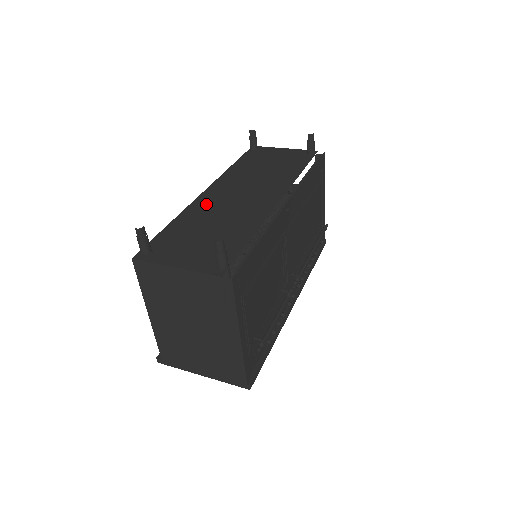
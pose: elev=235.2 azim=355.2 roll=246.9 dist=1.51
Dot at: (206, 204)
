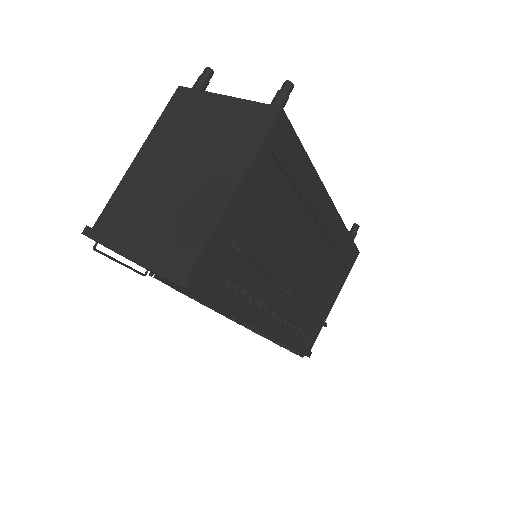
Dot at: occluded
